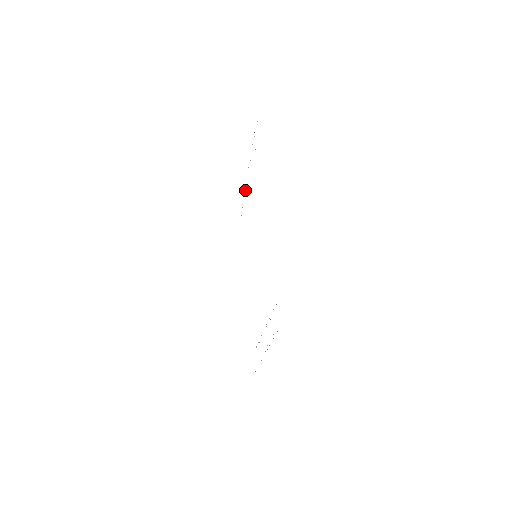
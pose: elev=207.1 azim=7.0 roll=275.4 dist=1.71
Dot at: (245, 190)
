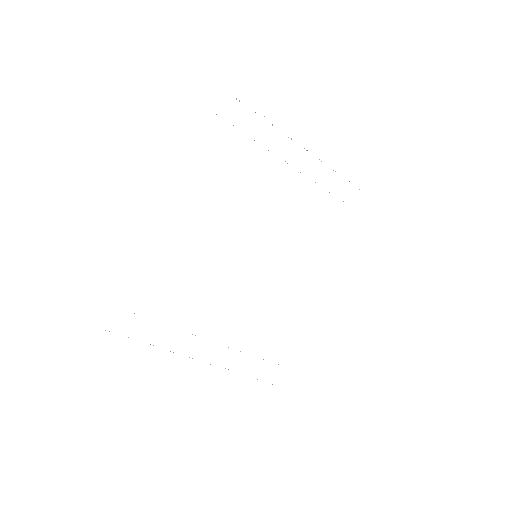
Dot at: occluded
